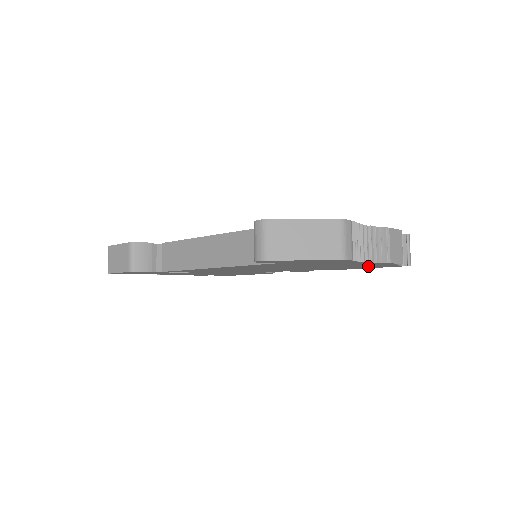
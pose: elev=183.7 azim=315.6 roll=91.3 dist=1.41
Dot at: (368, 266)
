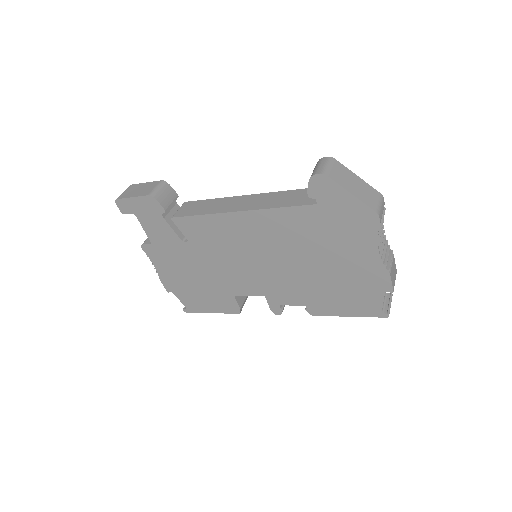
Dot at: (356, 295)
